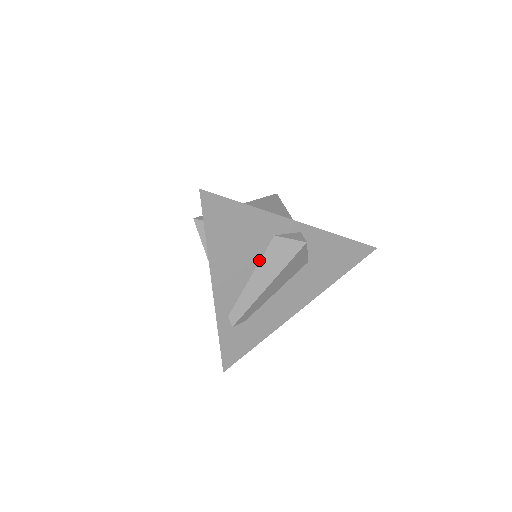
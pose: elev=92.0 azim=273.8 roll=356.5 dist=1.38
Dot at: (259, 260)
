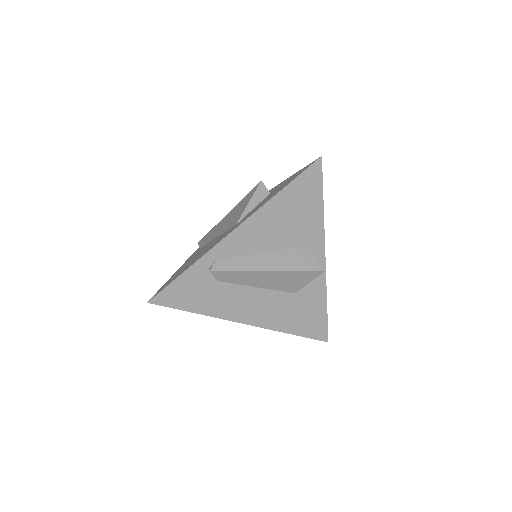
Dot at: (281, 249)
